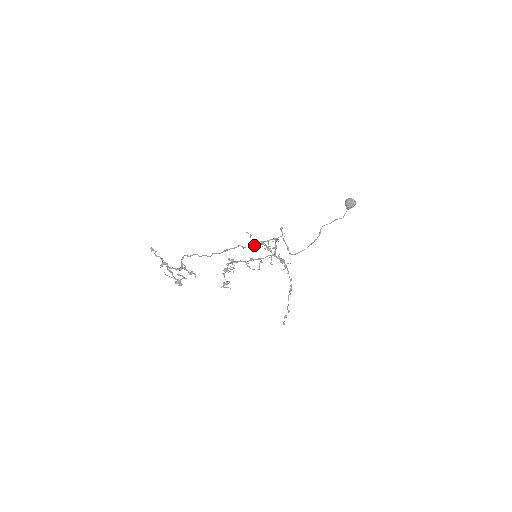
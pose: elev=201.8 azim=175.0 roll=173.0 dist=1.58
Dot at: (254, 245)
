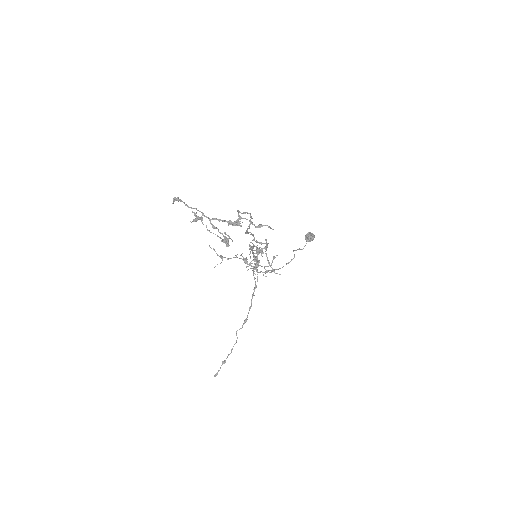
Dot at: (222, 258)
